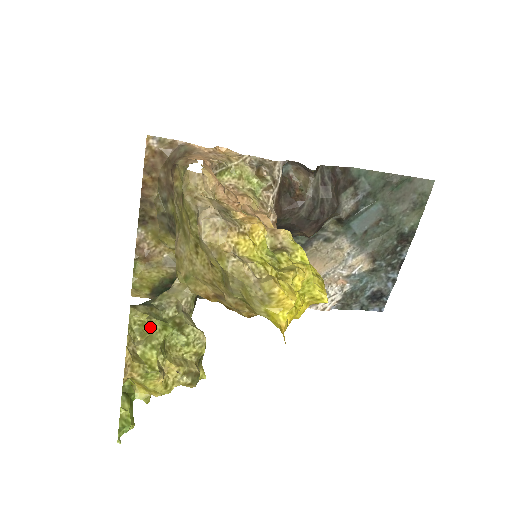
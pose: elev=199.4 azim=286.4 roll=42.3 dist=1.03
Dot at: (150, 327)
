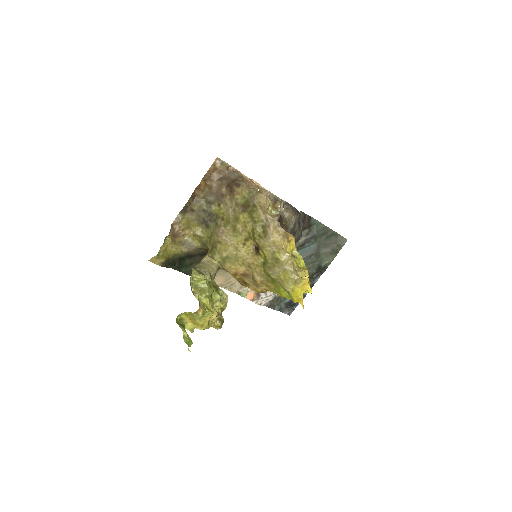
Dot at: (203, 284)
